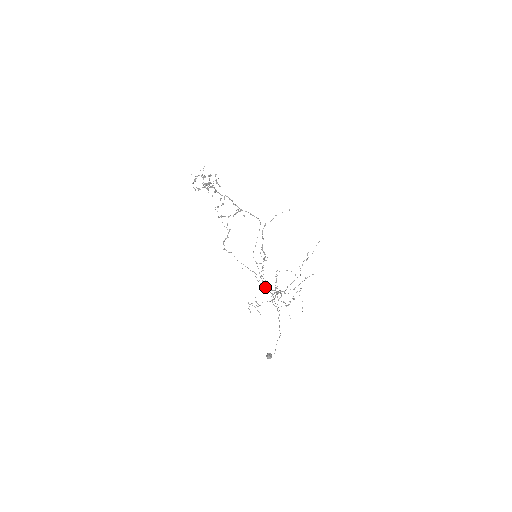
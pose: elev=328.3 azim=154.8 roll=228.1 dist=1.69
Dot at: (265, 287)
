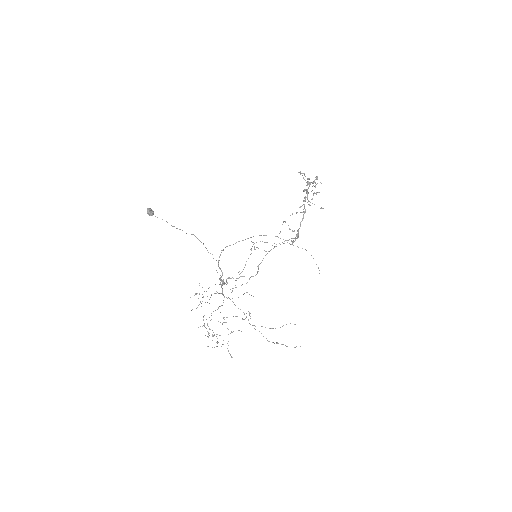
Dot at: (224, 283)
